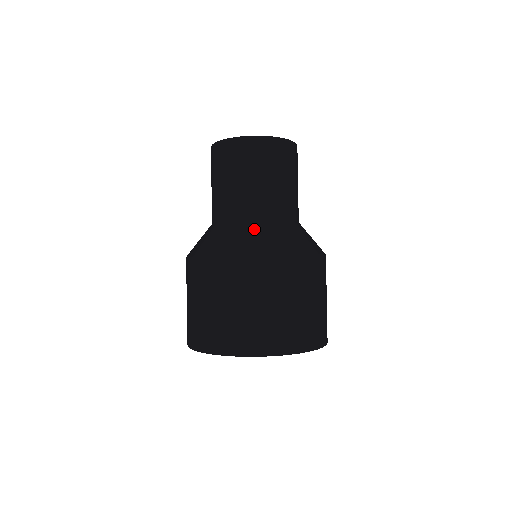
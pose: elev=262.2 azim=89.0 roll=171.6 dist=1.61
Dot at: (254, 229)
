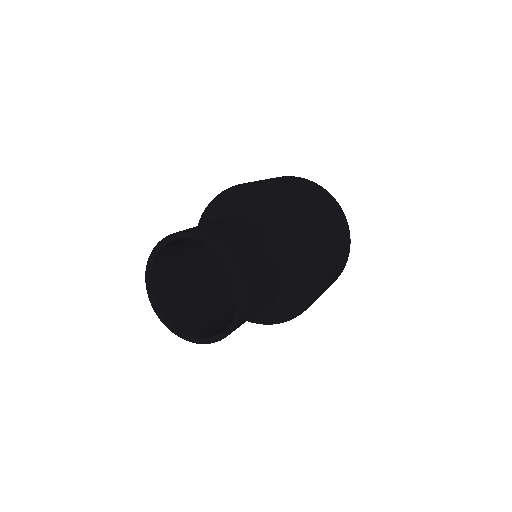
Dot at: (272, 311)
